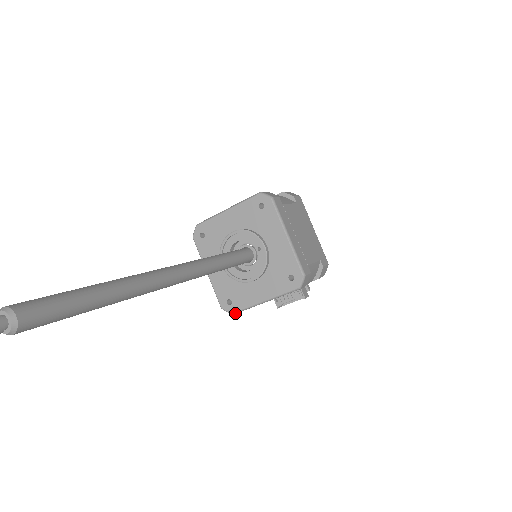
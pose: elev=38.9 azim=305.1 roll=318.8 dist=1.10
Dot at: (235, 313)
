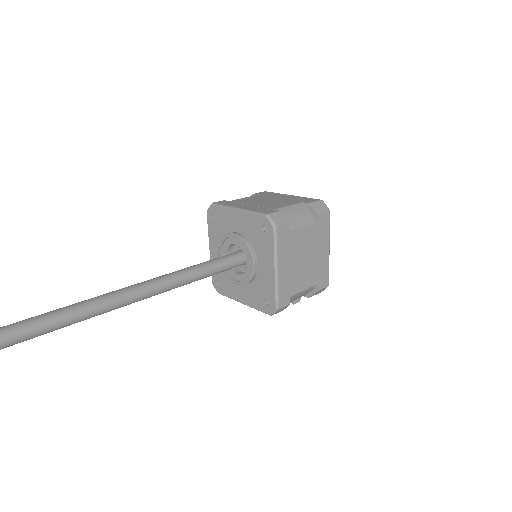
Dot at: (221, 294)
